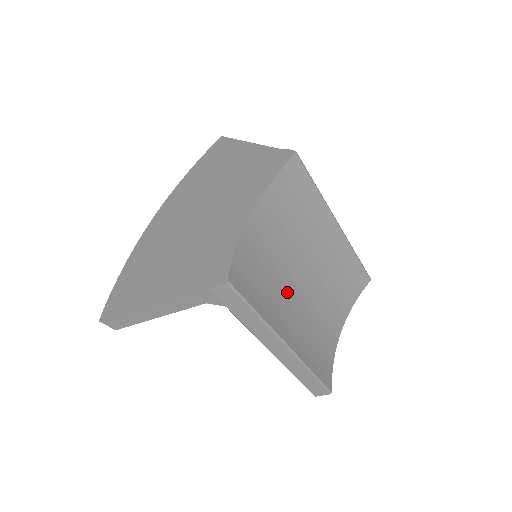
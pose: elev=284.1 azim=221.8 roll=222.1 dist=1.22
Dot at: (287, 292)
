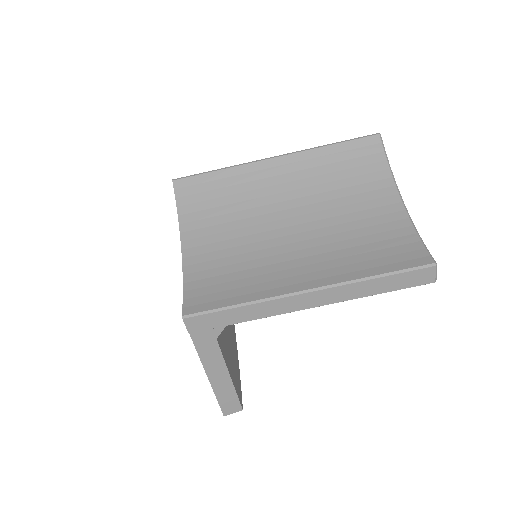
Dot at: (277, 254)
